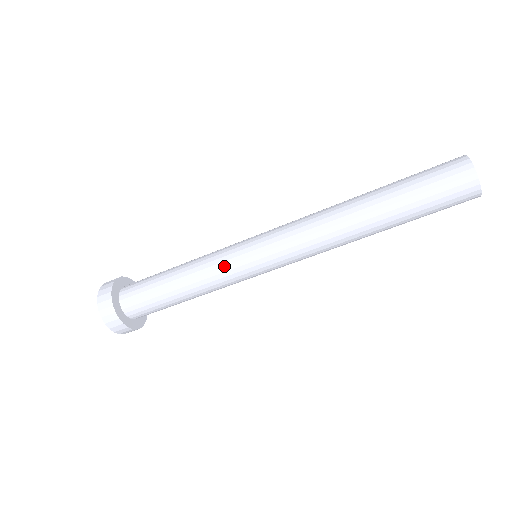
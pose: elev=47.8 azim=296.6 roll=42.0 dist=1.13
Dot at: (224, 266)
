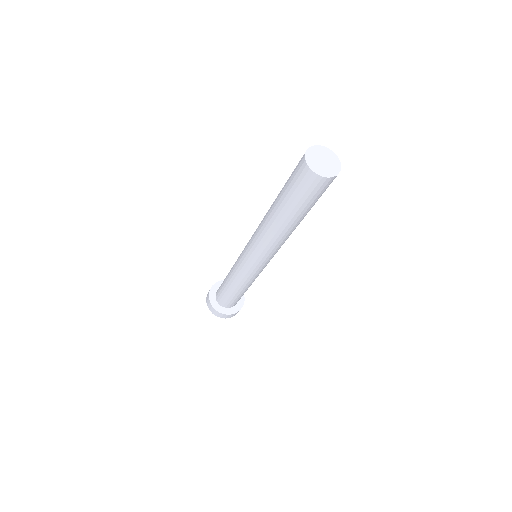
Dot at: (248, 277)
